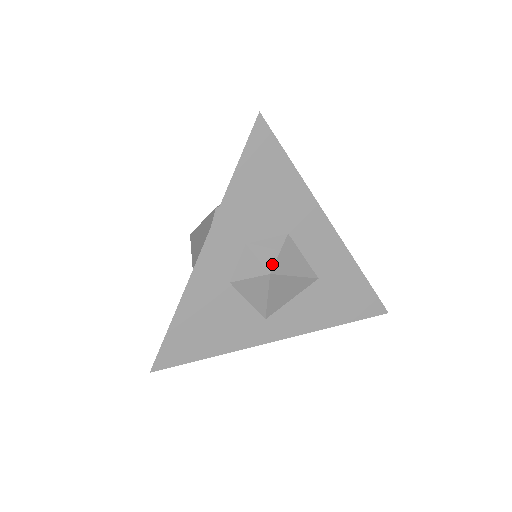
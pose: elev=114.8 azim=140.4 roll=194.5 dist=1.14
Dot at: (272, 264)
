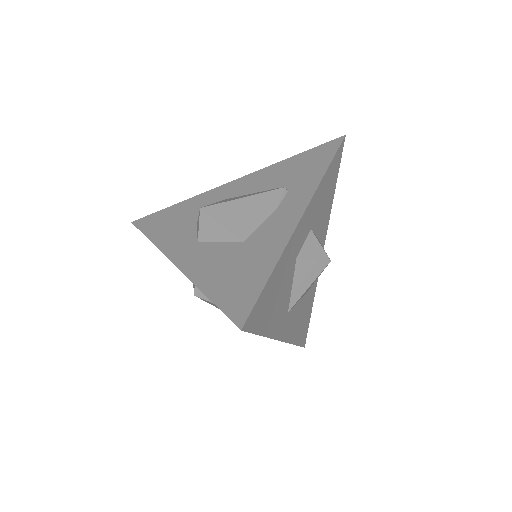
Dot at: occluded
